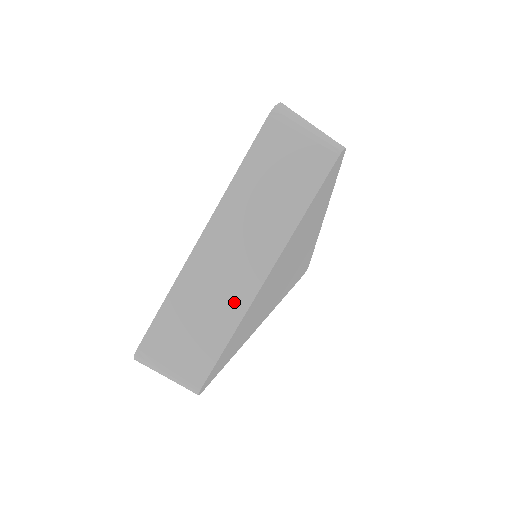
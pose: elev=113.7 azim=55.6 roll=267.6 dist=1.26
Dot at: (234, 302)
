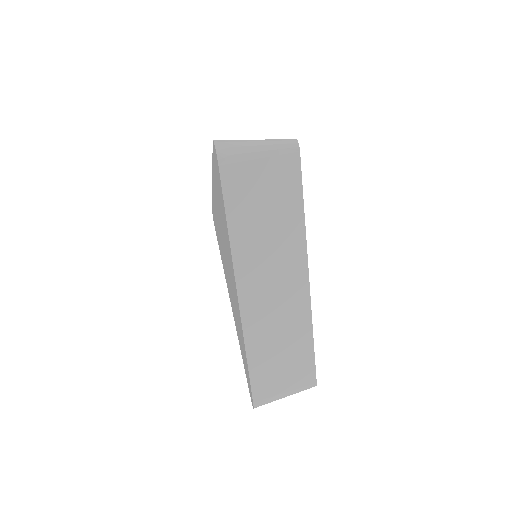
Dot at: (298, 316)
